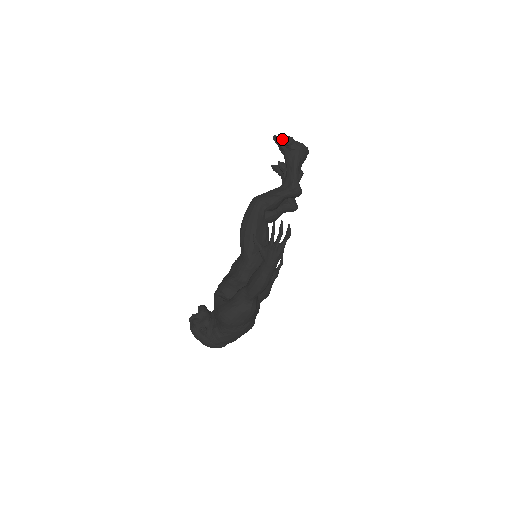
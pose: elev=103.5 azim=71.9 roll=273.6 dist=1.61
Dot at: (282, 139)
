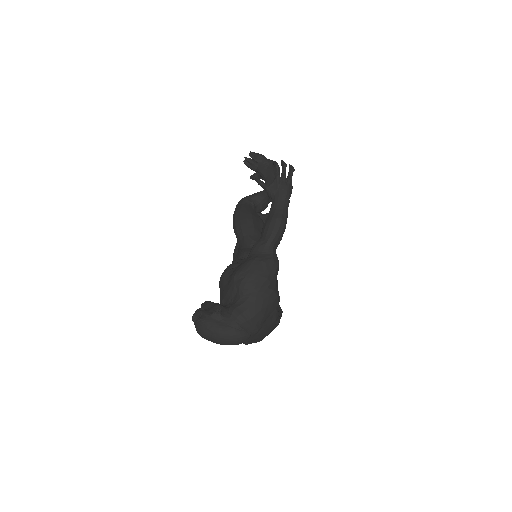
Dot at: (253, 156)
